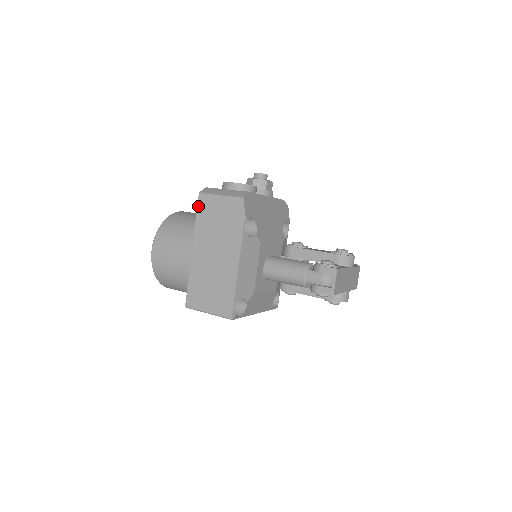
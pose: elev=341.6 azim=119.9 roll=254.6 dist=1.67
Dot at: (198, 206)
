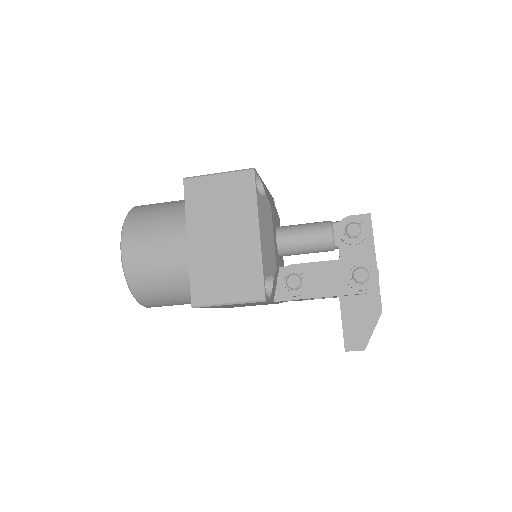
Dot at: occluded
